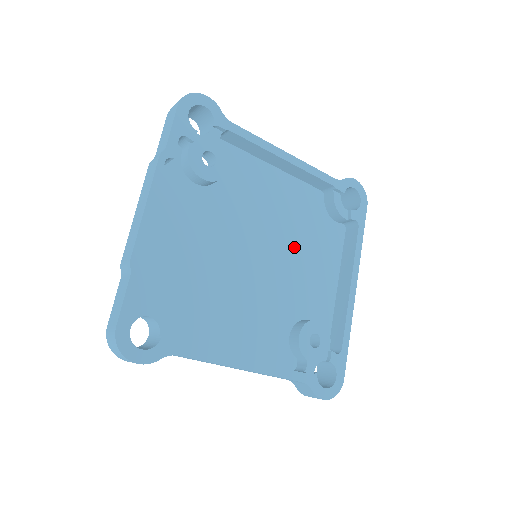
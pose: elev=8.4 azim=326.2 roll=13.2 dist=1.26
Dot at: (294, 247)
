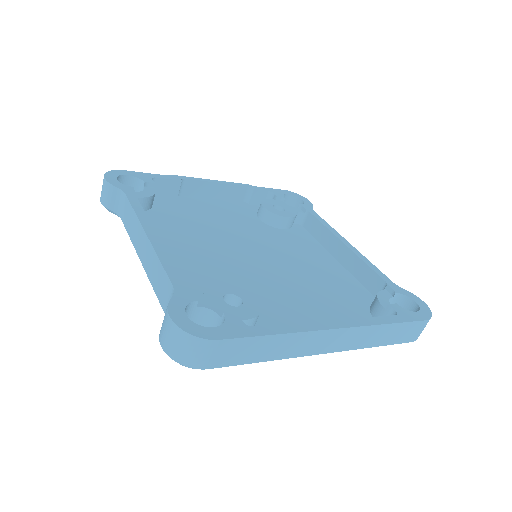
Dot at: (301, 285)
